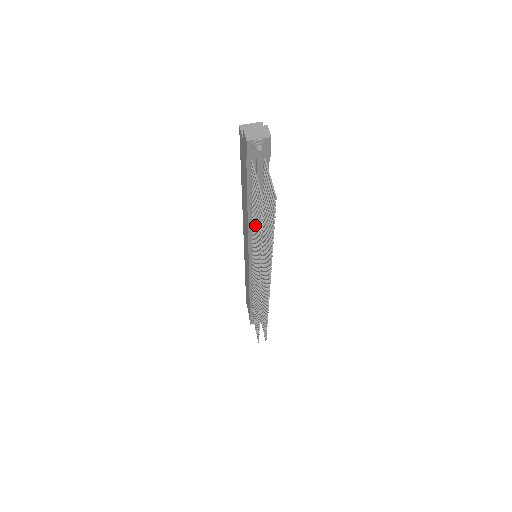
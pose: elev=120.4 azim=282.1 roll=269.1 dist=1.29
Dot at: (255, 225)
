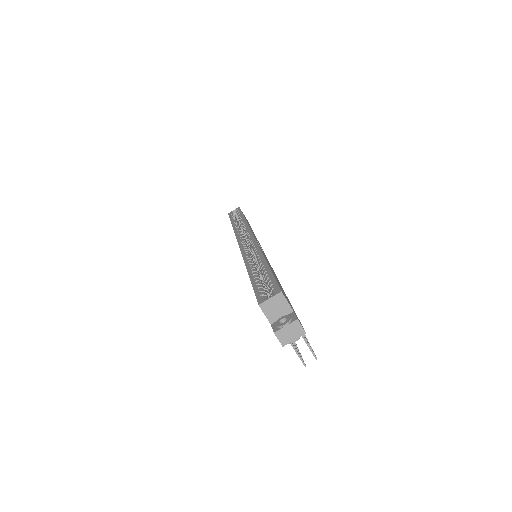
Dot at: occluded
